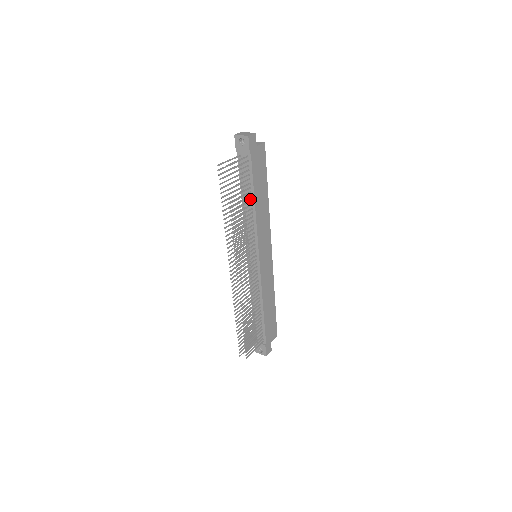
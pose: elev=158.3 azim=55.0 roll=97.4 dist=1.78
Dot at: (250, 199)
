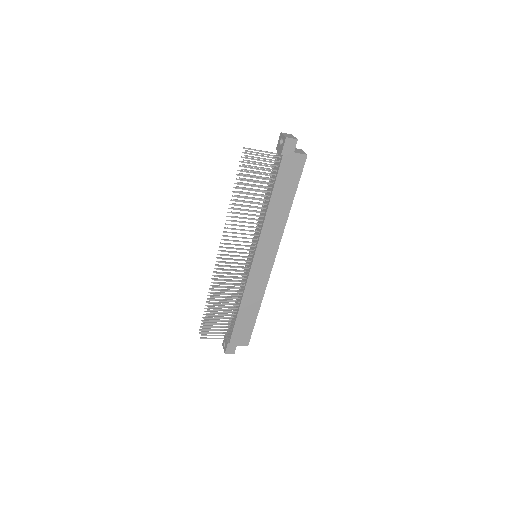
Dot at: (268, 198)
